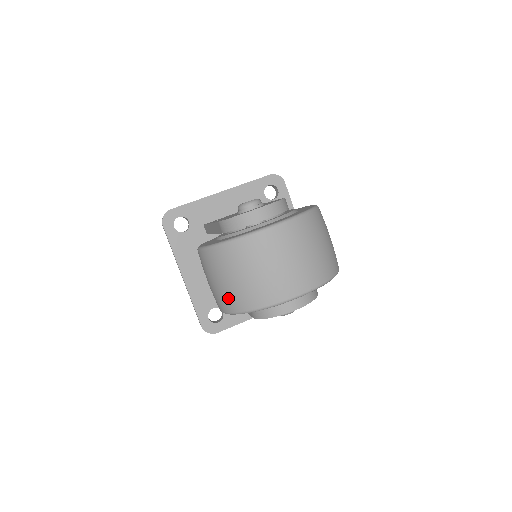
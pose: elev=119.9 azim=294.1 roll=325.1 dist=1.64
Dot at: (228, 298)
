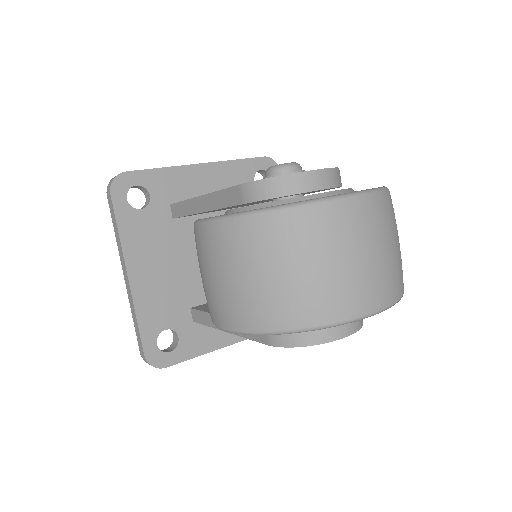
Dot at: (257, 306)
